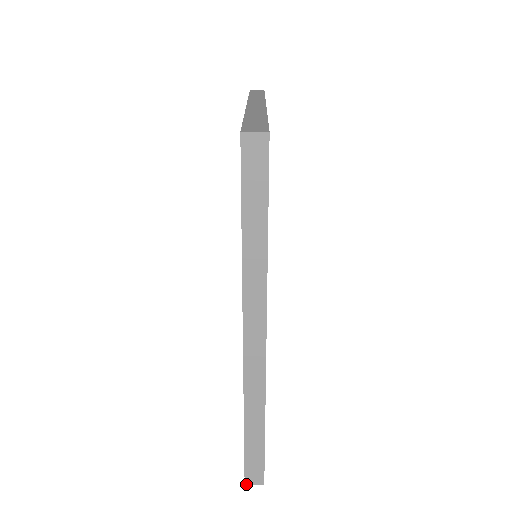
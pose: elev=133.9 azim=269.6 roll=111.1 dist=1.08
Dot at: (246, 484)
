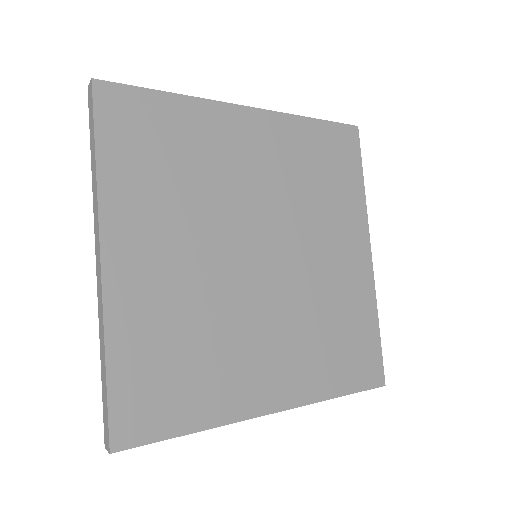
Dot at: (105, 448)
